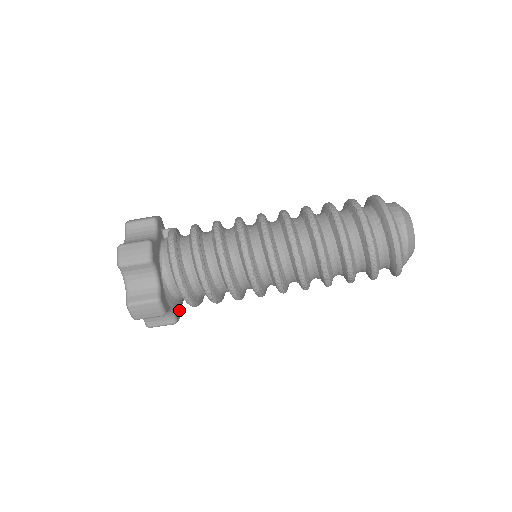
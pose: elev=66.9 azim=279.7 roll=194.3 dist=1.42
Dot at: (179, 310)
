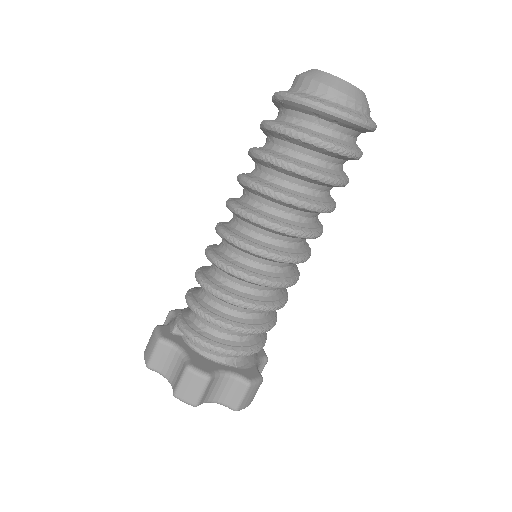
Dot at: occluded
